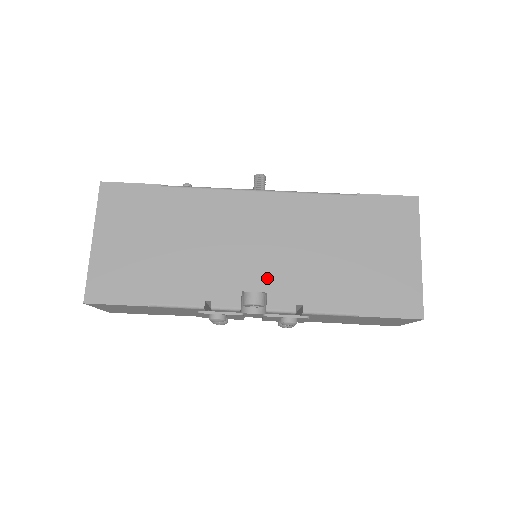
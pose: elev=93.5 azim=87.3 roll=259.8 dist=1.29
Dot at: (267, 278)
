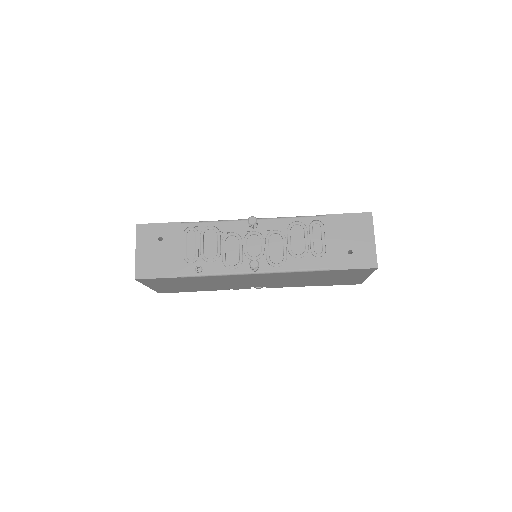
Dot at: (266, 285)
